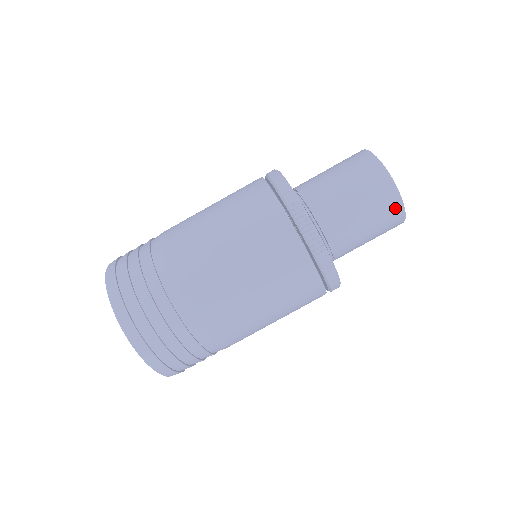
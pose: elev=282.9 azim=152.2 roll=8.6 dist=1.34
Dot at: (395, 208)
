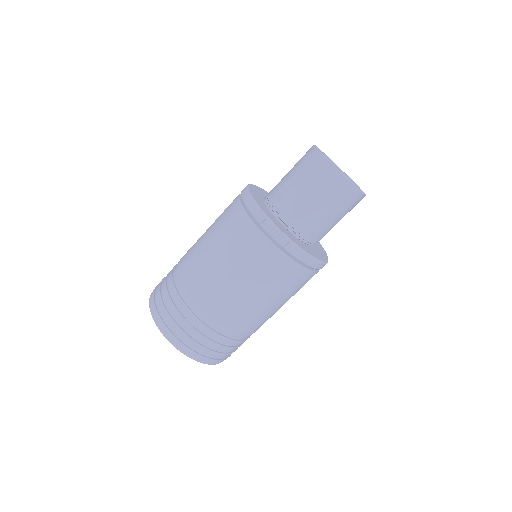
Dot at: (348, 191)
